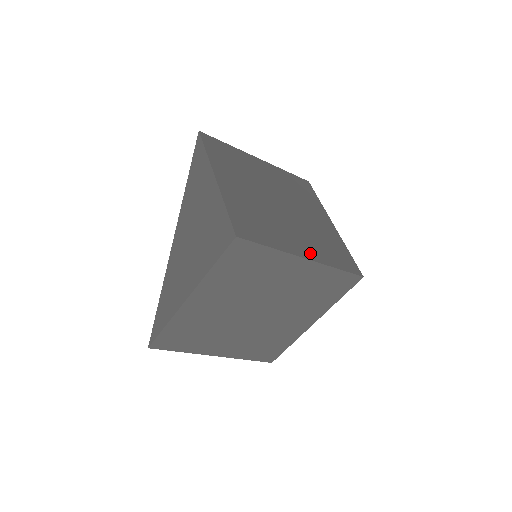
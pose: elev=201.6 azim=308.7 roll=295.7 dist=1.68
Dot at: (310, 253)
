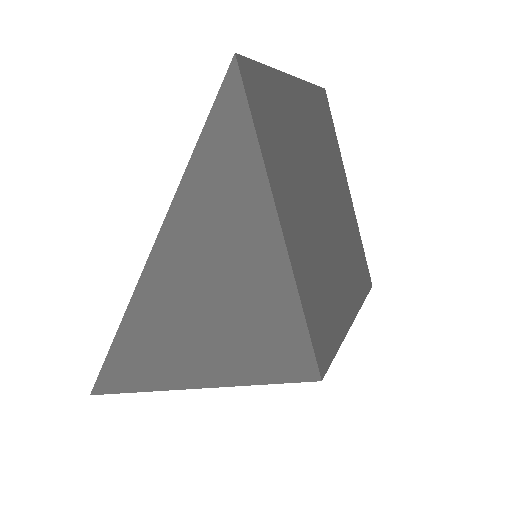
Dot at: (352, 302)
